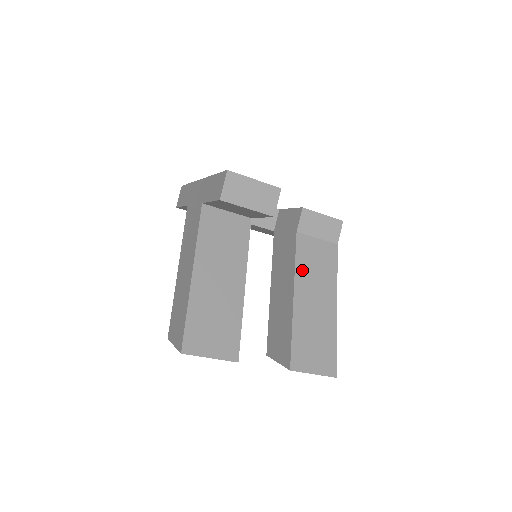
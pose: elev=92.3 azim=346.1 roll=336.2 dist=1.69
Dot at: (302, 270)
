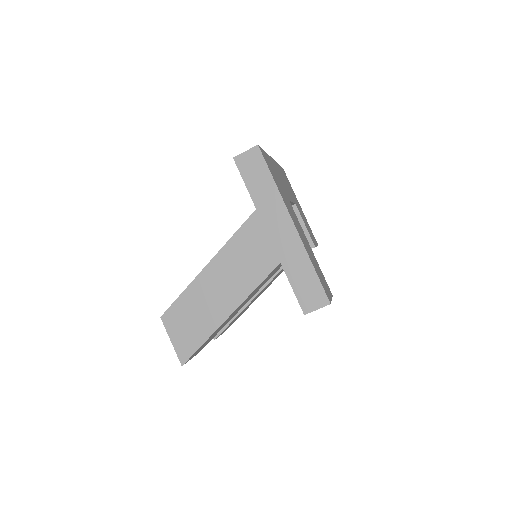
Dot at: occluded
